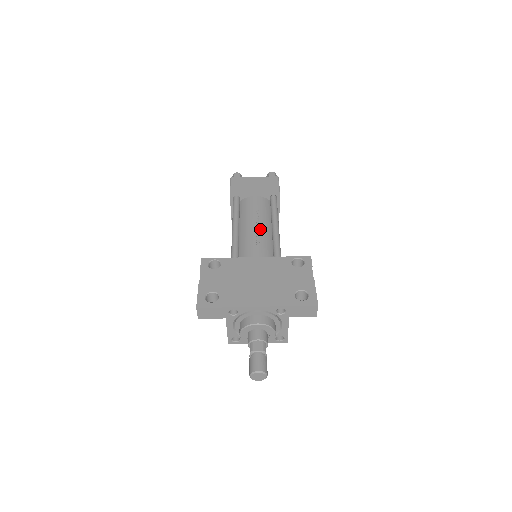
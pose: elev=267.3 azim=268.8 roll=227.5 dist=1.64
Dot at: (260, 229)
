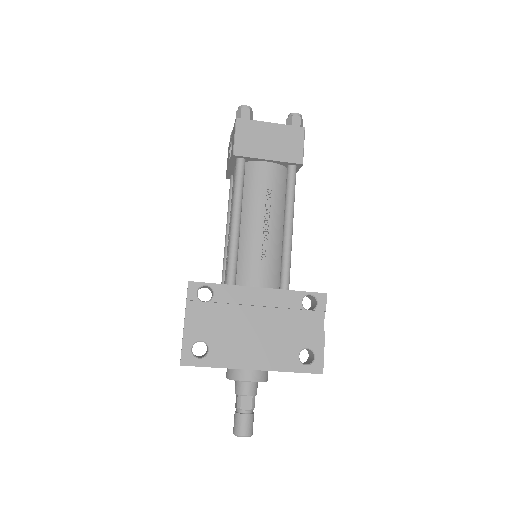
Dot at: (268, 231)
